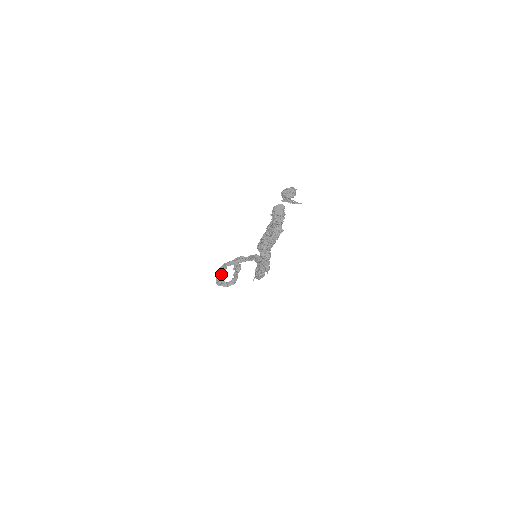
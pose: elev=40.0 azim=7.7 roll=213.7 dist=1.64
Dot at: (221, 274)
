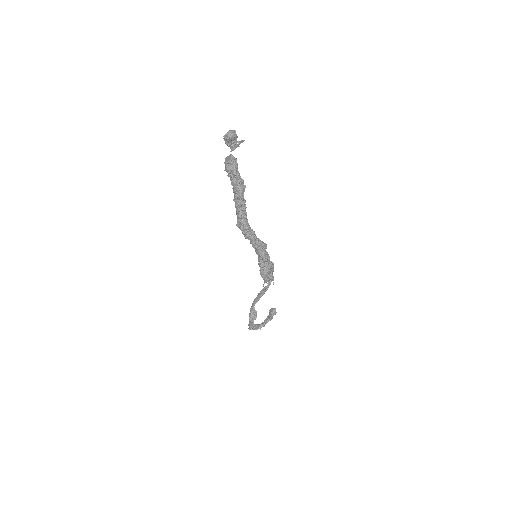
Dot at: (252, 318)
